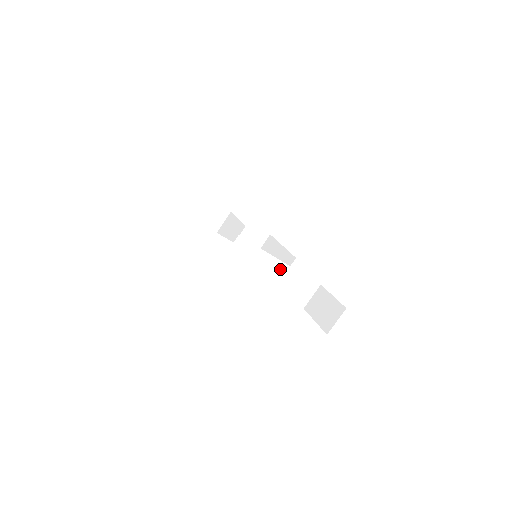
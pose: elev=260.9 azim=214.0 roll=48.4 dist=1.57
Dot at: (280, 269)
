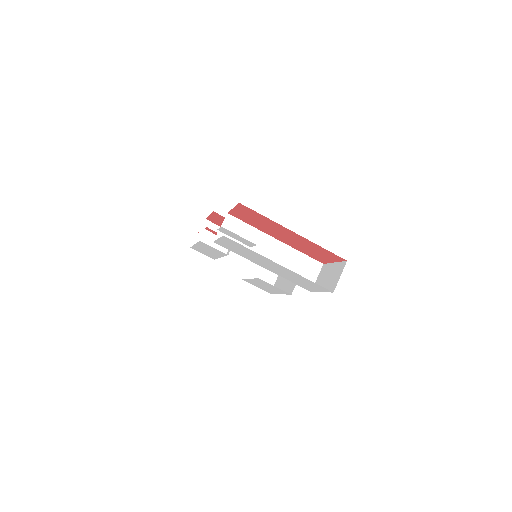
Dot at: (276, 248)
